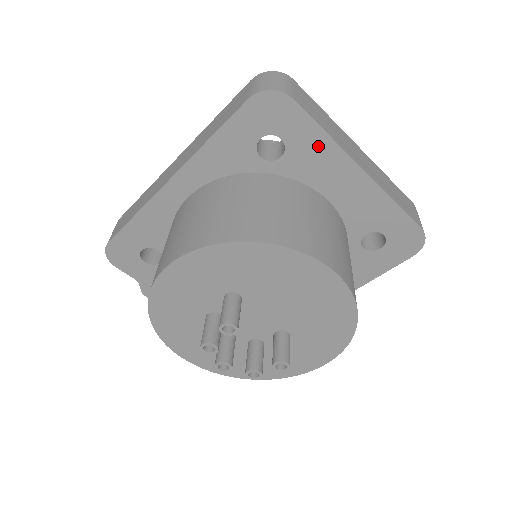
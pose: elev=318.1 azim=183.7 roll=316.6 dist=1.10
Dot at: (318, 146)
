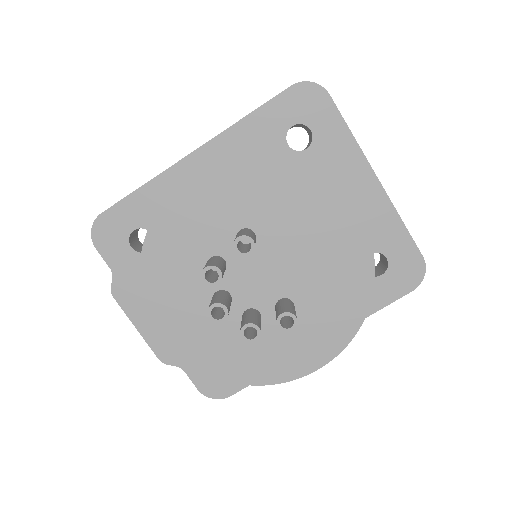
Dot at: (342, 145)
